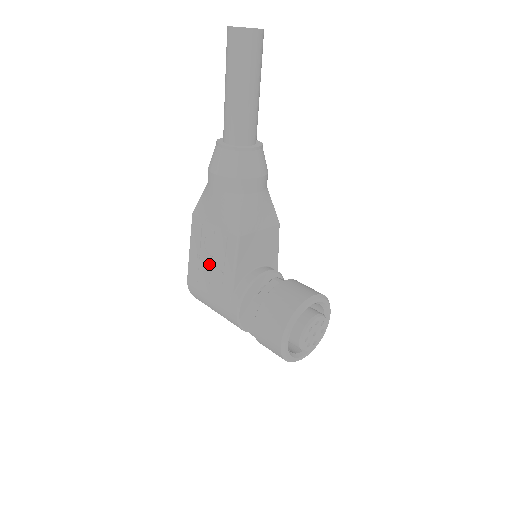
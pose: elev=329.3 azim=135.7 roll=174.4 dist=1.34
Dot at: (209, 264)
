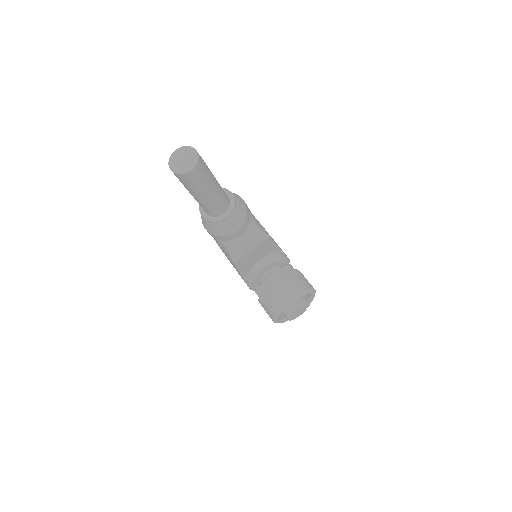
Dot at: occluded
